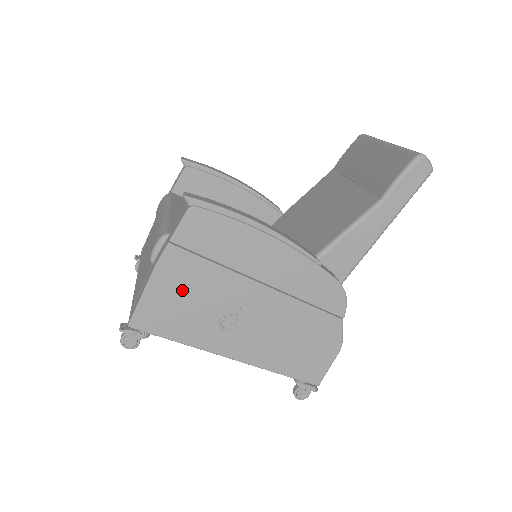
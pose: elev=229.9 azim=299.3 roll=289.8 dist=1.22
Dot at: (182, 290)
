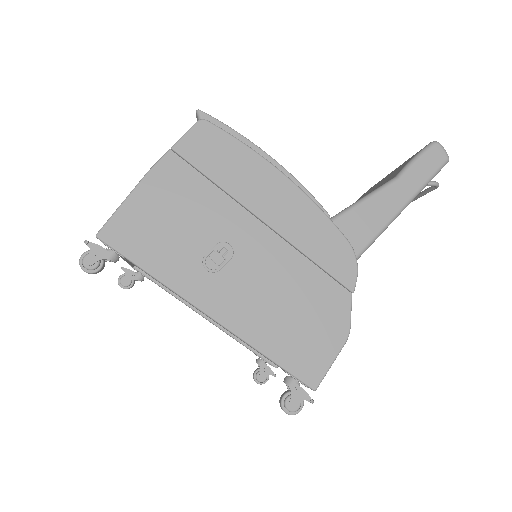
Dot at: (170, 206)
